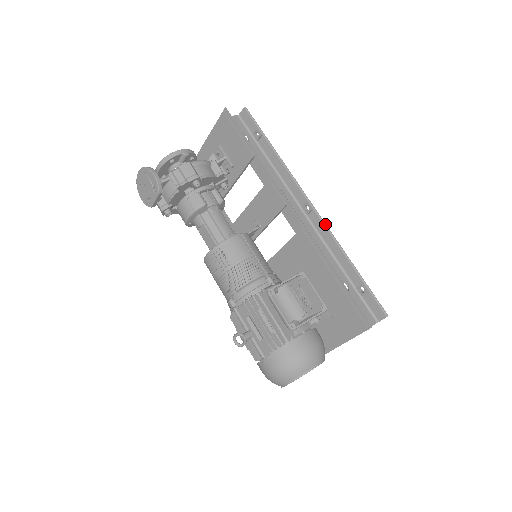
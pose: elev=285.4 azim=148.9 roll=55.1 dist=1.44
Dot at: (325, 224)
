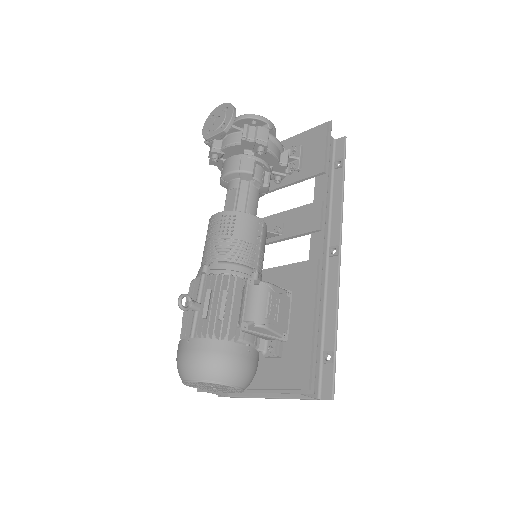
Dot at: (339, 275)
